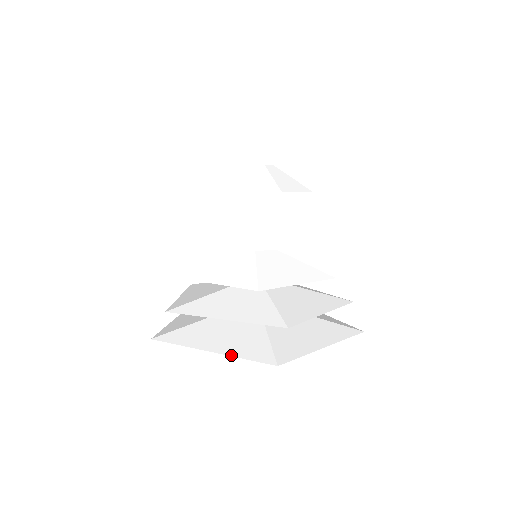
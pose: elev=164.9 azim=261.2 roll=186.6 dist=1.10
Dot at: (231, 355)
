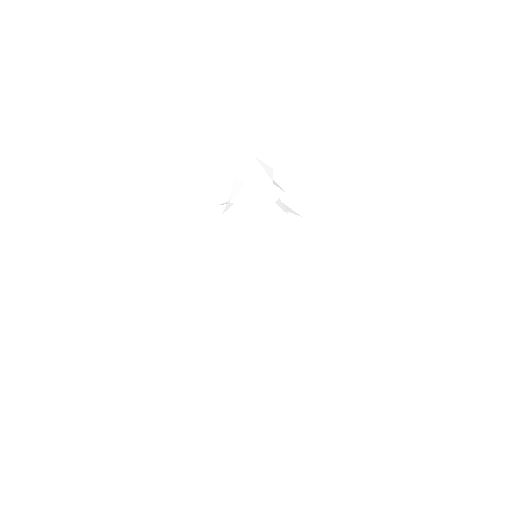
Dot at: (244, 343)
